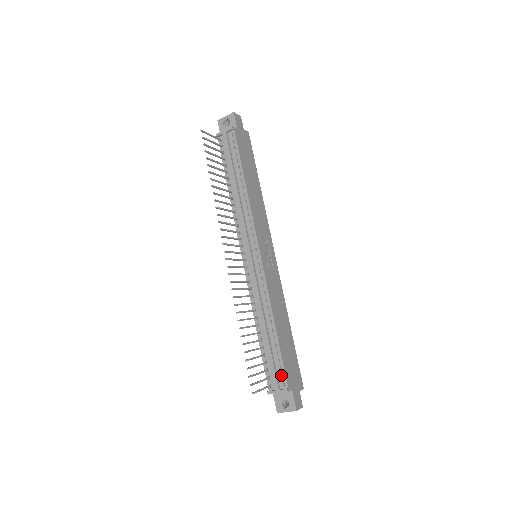
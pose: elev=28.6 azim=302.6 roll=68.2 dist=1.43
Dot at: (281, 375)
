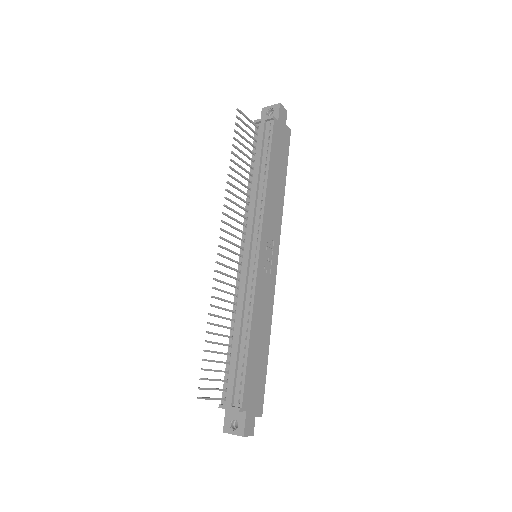
Dot at: (239, 390)
